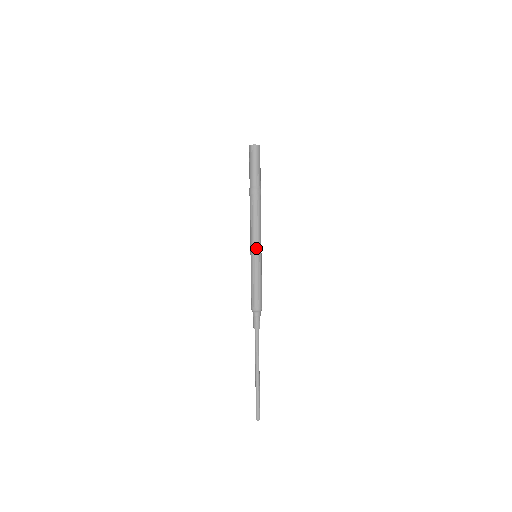
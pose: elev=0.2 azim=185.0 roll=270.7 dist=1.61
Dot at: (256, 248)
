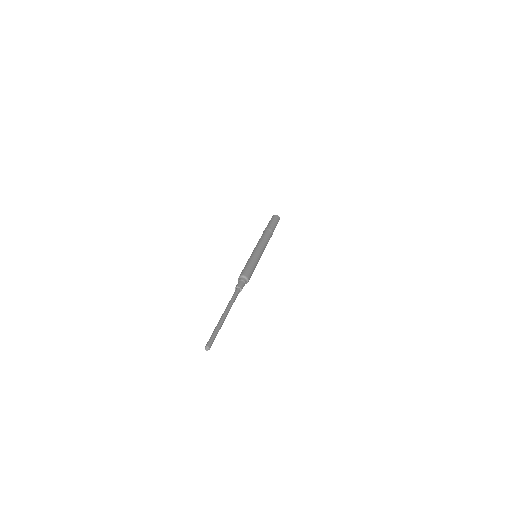
Dot at: (261, 250)
